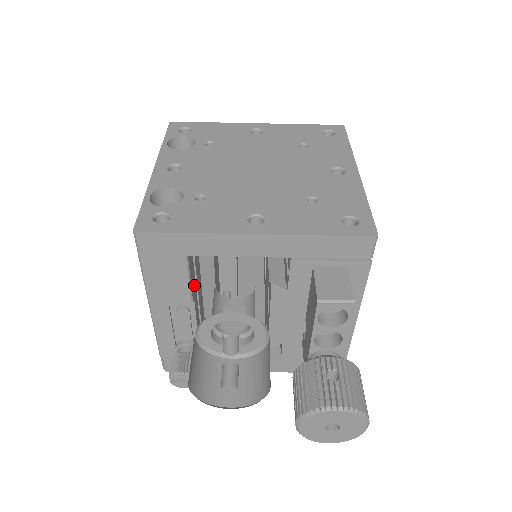
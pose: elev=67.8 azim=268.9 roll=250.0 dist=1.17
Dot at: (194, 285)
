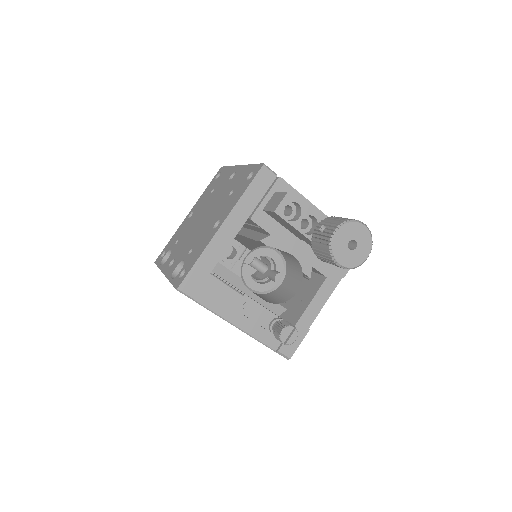
Dot at: occluded
